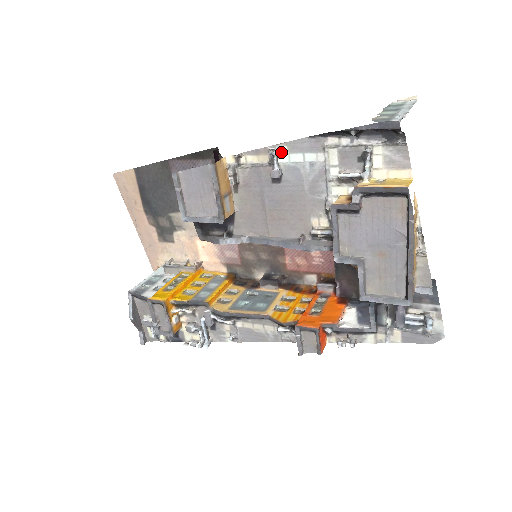
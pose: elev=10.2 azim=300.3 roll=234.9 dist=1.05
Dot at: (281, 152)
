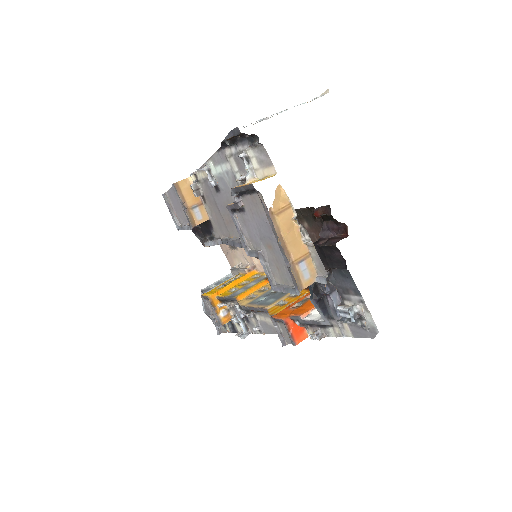
Dot at: (211, 166)
